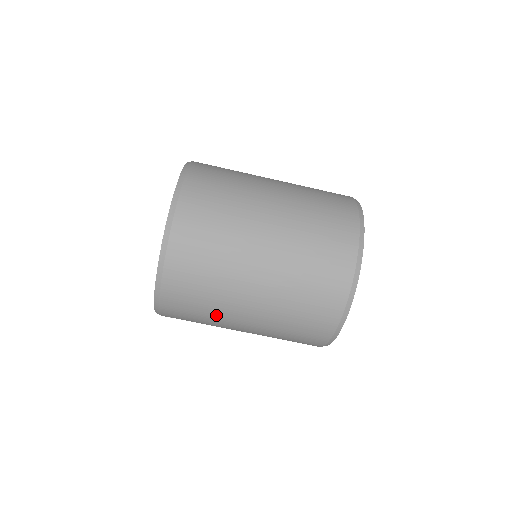
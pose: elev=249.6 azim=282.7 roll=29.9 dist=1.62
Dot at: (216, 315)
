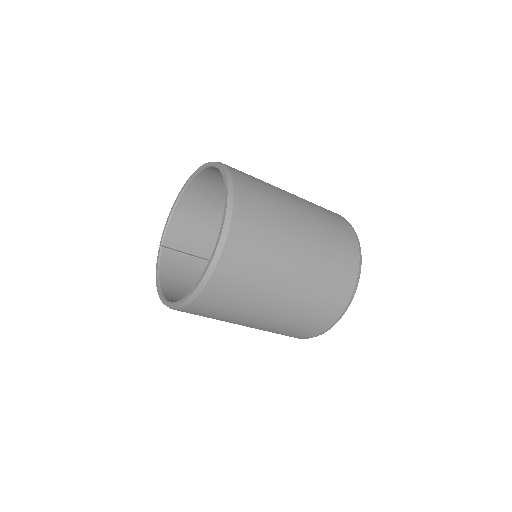
Dot at: occluded
